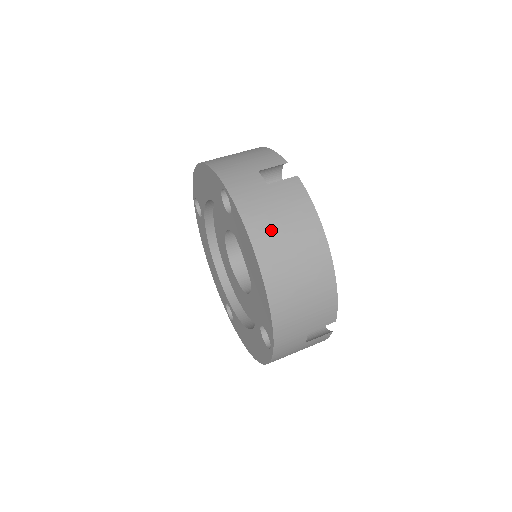
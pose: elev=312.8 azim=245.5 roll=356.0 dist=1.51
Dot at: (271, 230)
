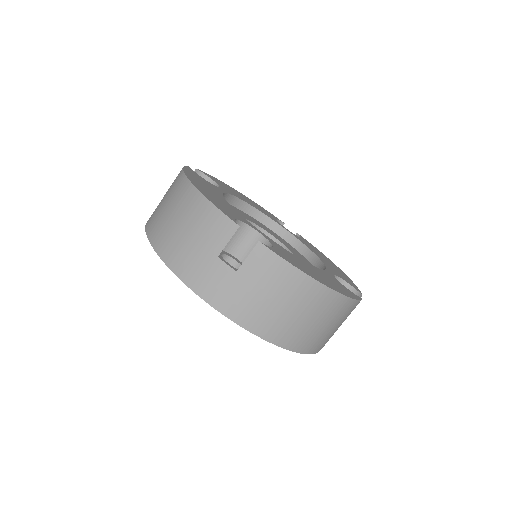
Dot at: (269, 316)
